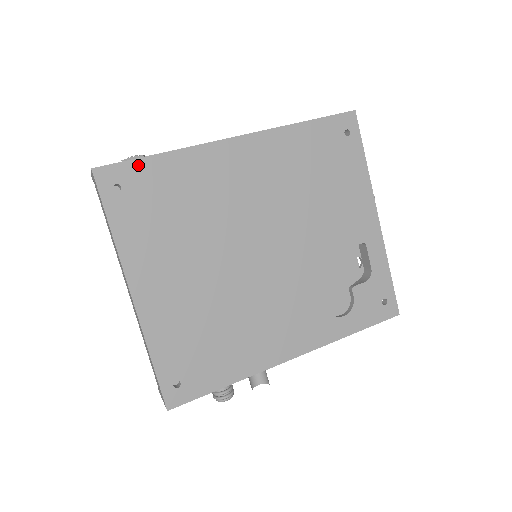
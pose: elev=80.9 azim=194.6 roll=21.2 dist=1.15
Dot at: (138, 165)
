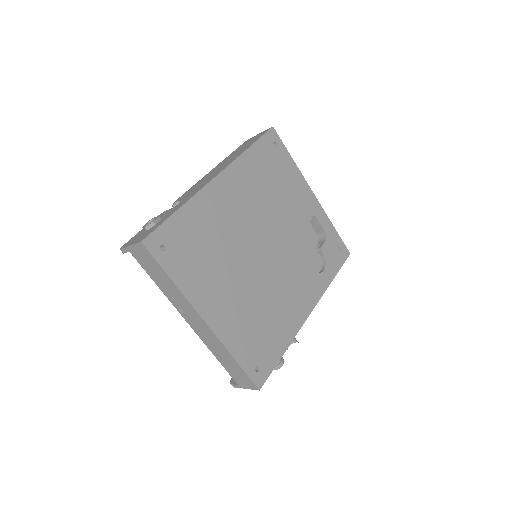
Dot at: (168, 225)
